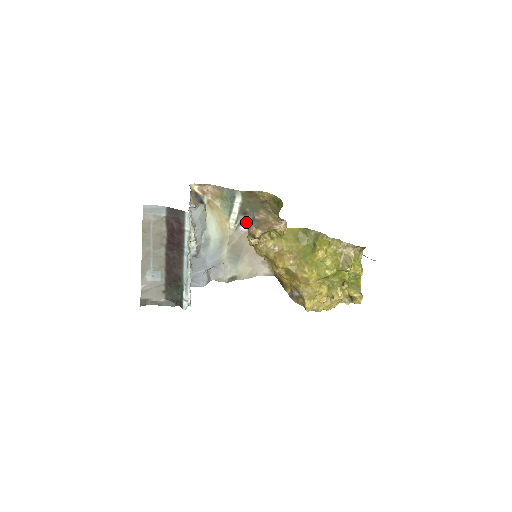
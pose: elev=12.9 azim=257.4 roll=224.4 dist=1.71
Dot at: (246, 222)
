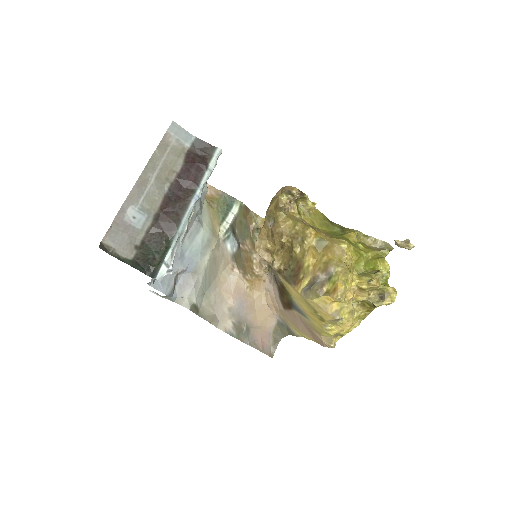
Dot at: (233, 242)
